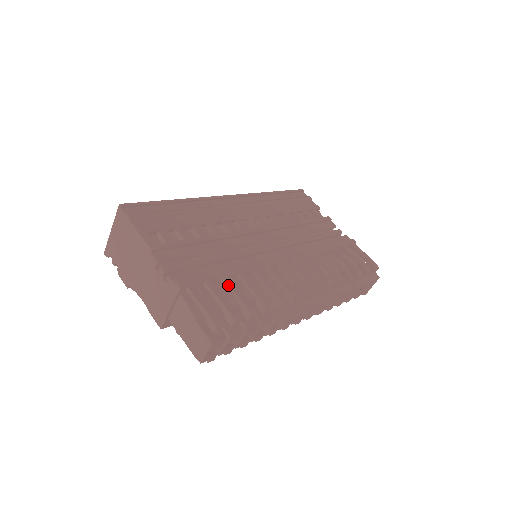
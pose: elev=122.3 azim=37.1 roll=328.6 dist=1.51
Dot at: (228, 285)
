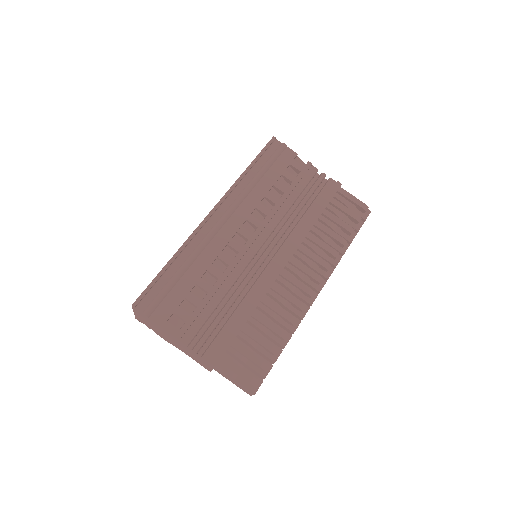
Dot at: (248, 335)
